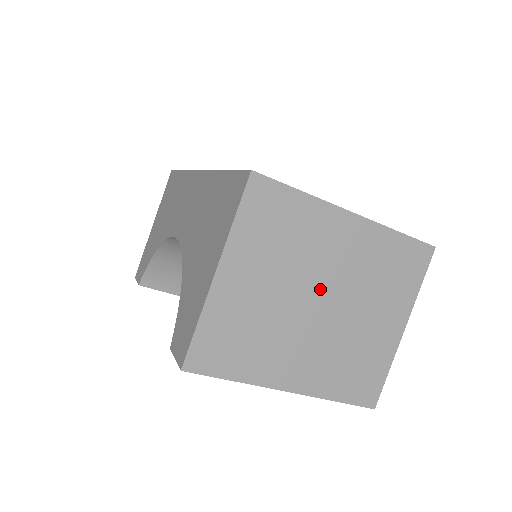
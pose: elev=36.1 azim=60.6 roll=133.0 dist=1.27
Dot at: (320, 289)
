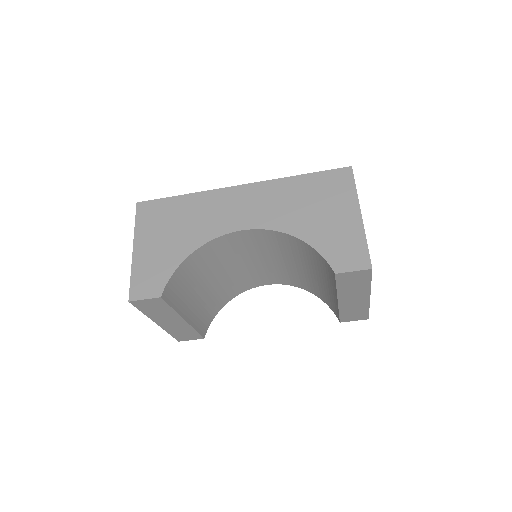
Dot at: occluded
